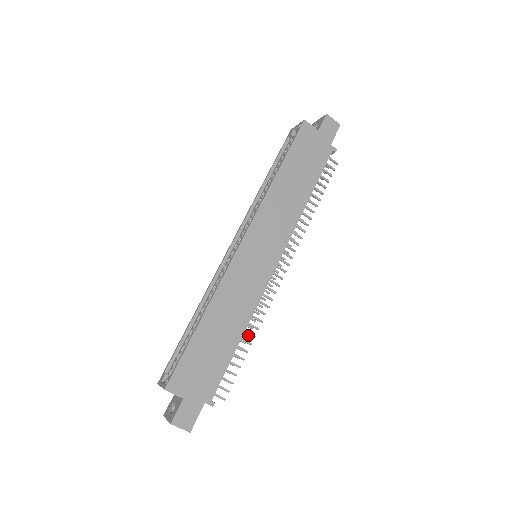
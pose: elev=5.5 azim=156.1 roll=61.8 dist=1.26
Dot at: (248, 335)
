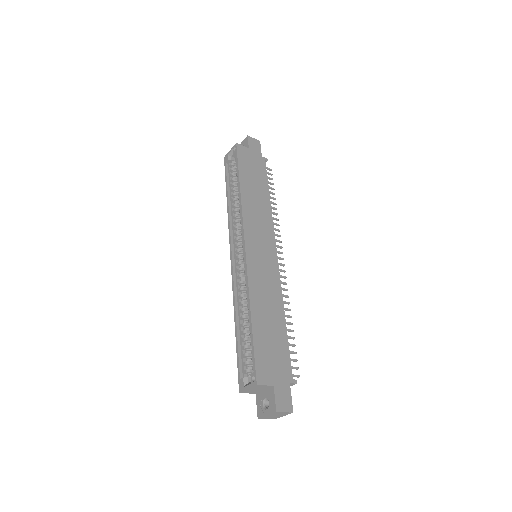
Dot at: occluded
